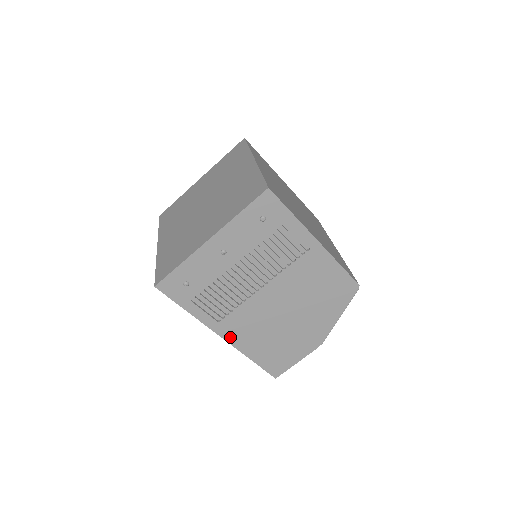
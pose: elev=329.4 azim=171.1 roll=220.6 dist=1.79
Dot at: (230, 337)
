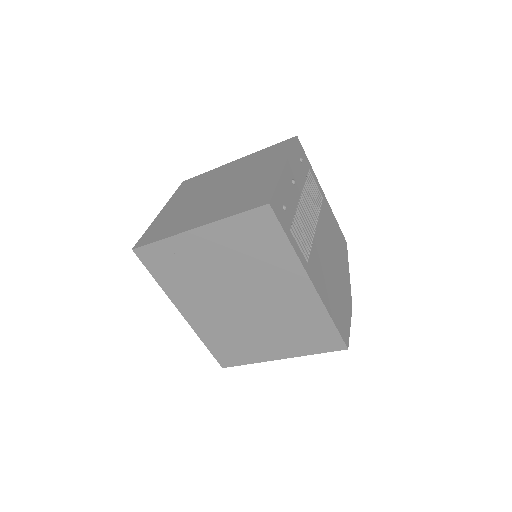
Dot at: (317, 285)
